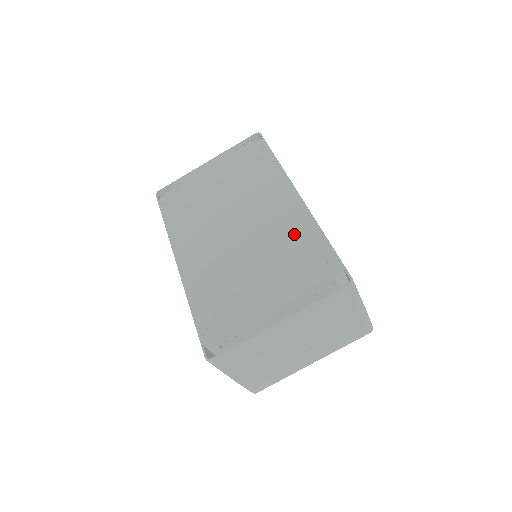
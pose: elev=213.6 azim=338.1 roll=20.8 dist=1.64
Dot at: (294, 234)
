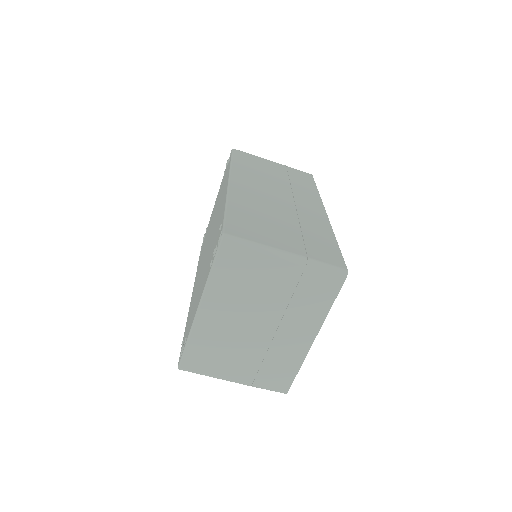
Dot at: occluded
